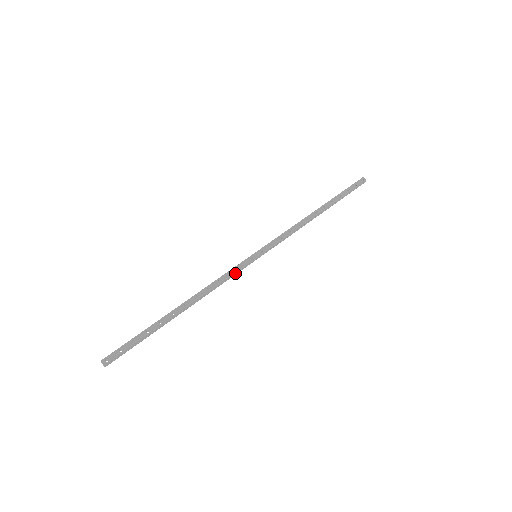
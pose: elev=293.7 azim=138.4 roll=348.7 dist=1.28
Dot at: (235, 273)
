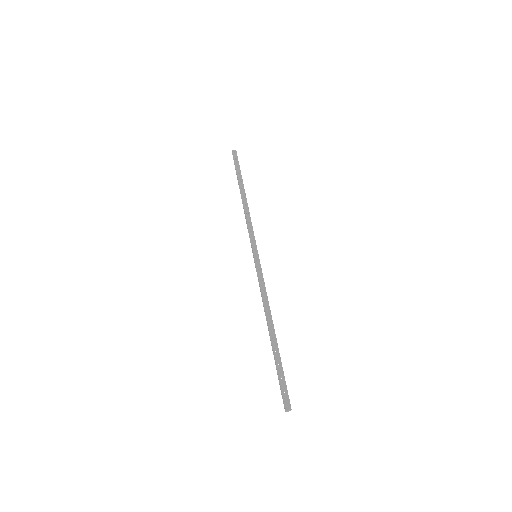
Dot at: (262, 278)
